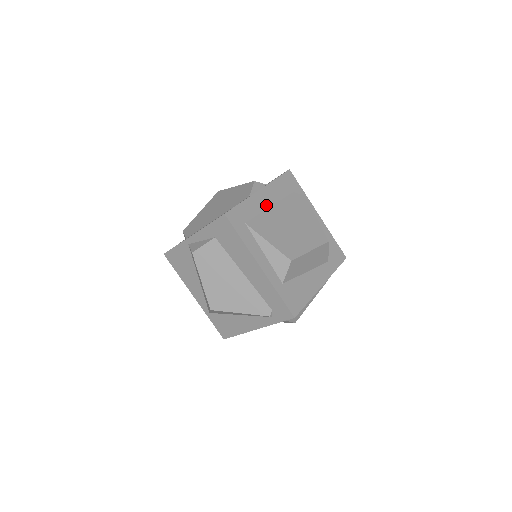
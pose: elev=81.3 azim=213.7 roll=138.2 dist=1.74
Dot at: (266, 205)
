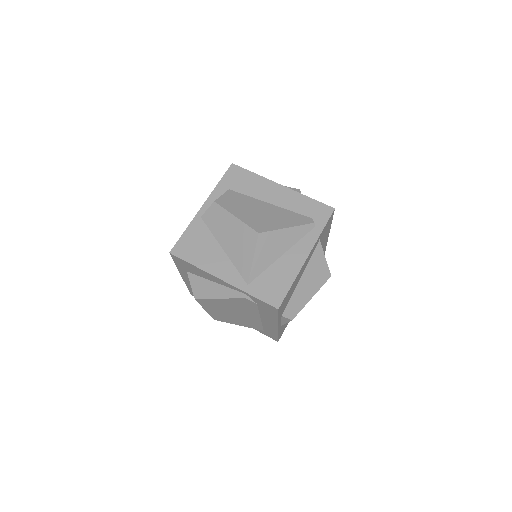
Dot at: occluded
